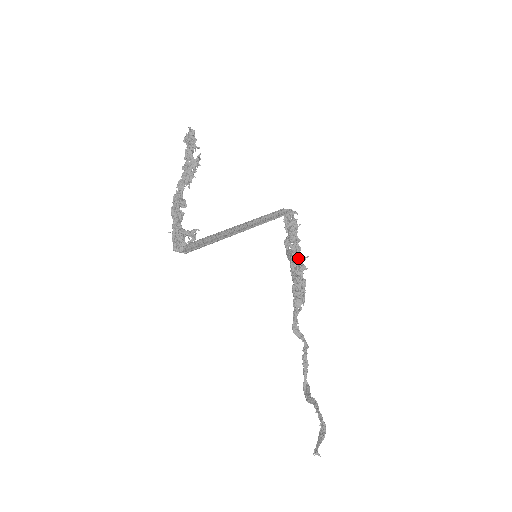
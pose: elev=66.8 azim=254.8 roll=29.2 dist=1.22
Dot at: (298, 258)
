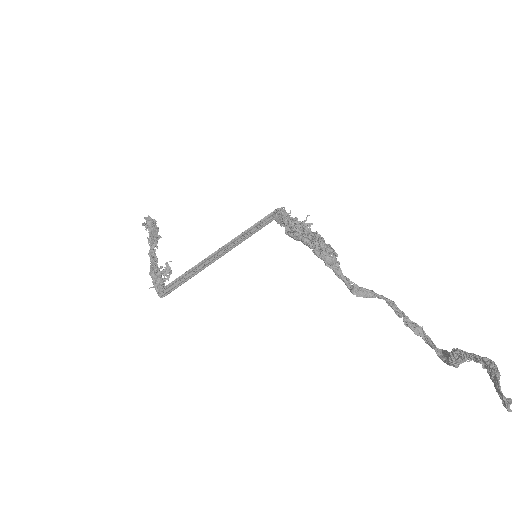
Dot at: (297, 224)
